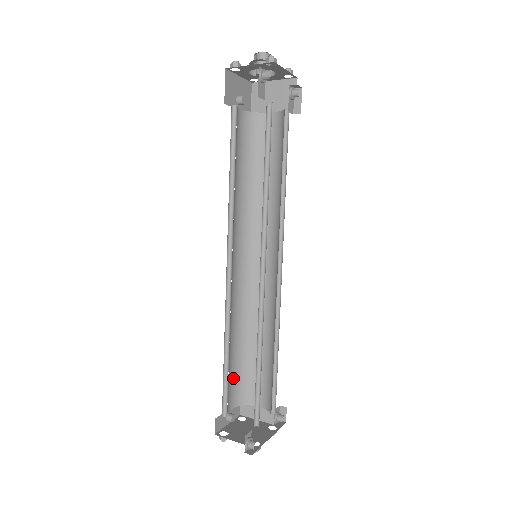
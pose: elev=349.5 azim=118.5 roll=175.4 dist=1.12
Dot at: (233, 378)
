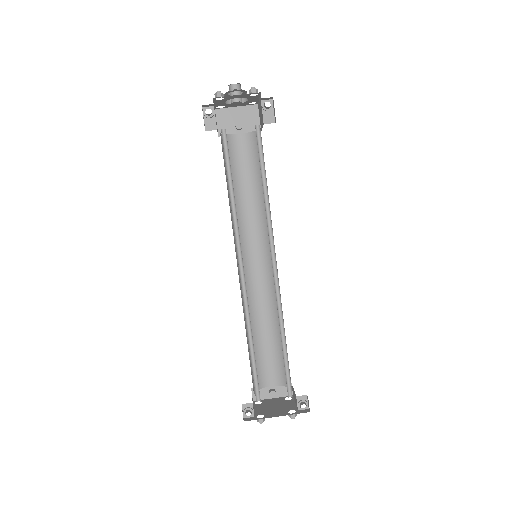
Dot at: (271, 360)
